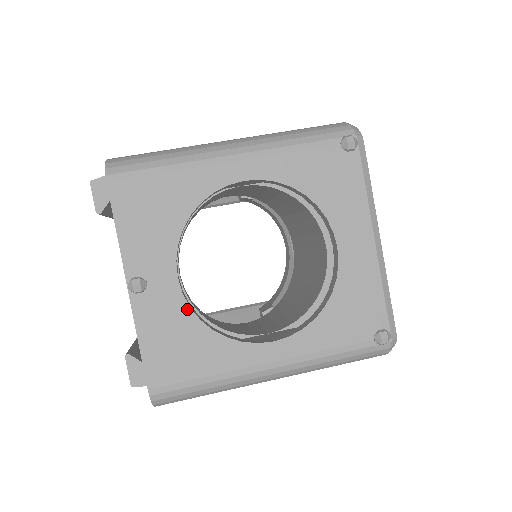
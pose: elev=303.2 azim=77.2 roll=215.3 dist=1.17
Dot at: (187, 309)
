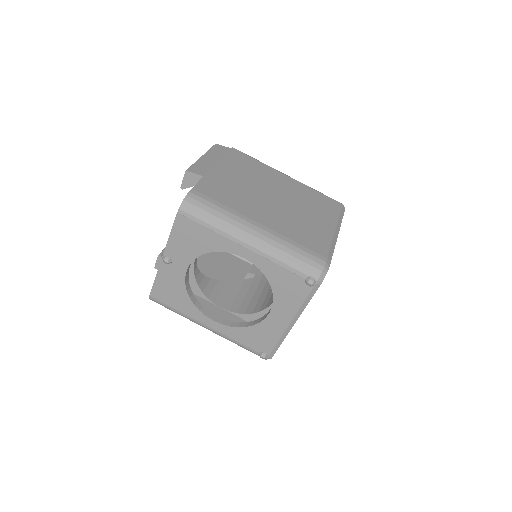
Dot at: (183, 283)
